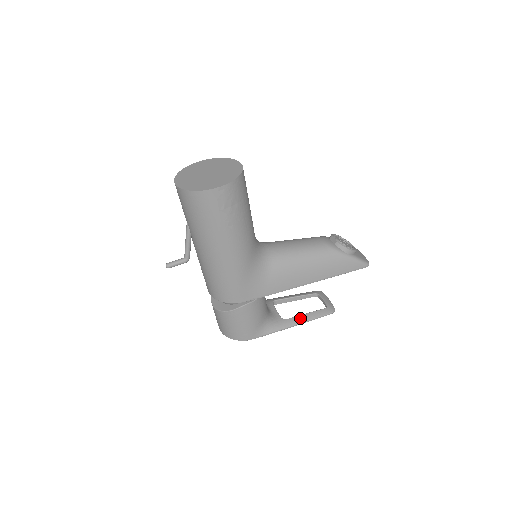
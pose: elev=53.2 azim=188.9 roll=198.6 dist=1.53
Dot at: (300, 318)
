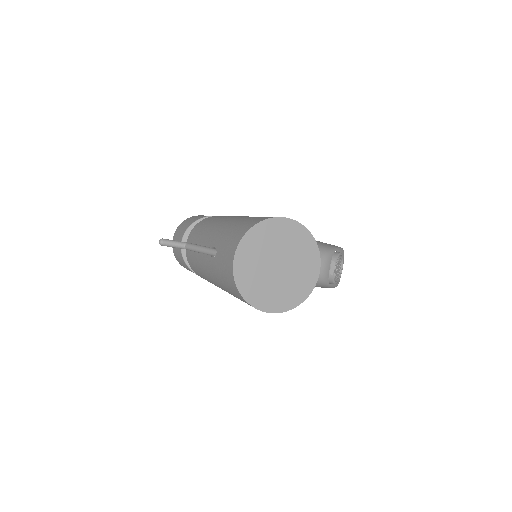
Dot at: occluded
